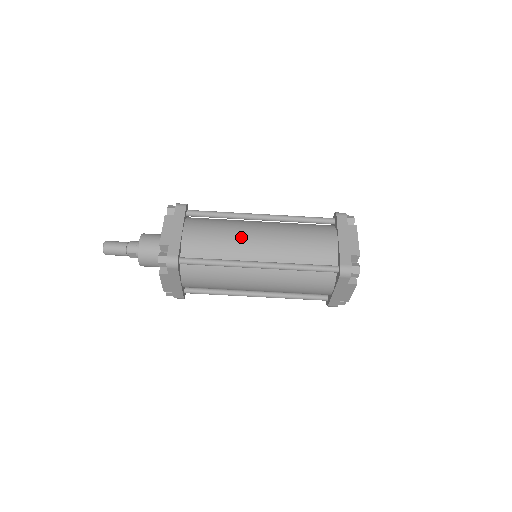
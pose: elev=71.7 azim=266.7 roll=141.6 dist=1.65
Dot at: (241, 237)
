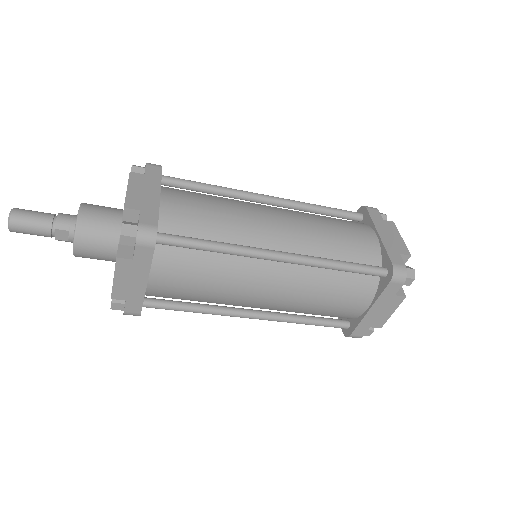
Dot at: (250, 216)
